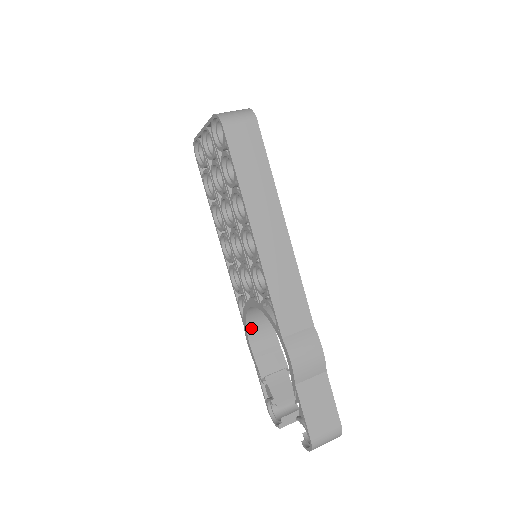
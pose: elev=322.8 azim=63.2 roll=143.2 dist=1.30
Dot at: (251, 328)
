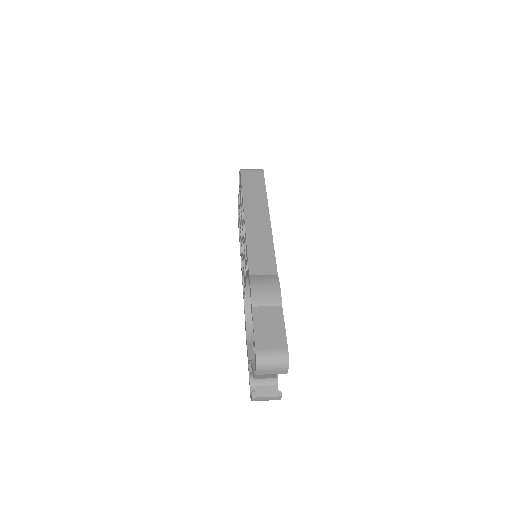
Dot at: (250, 322)
